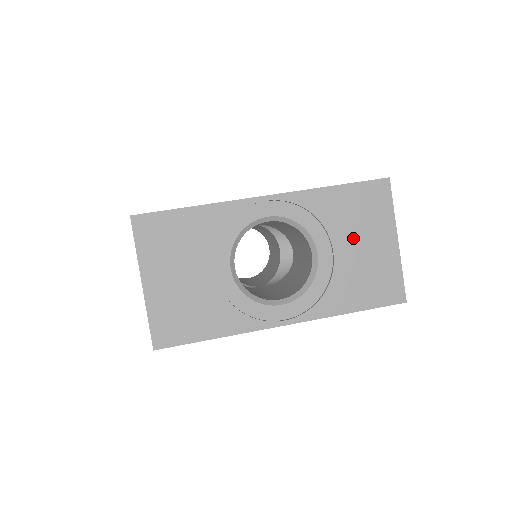
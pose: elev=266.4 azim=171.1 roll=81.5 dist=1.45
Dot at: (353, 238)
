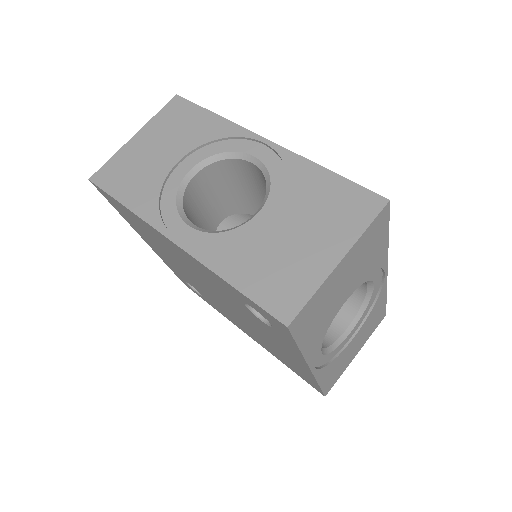
Dot at: (300, 223)
